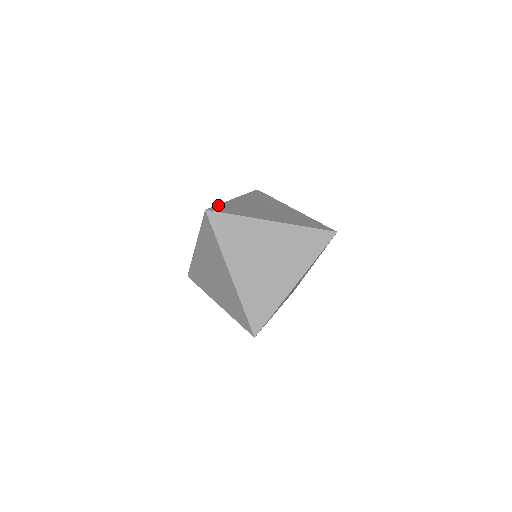
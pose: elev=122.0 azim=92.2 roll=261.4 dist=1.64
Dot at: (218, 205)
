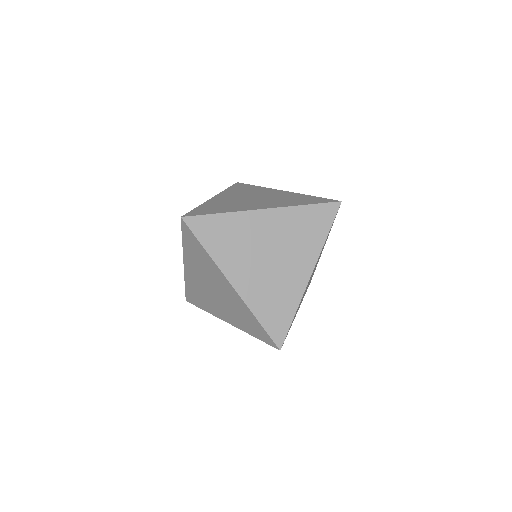
Dot at: (195, 208)
